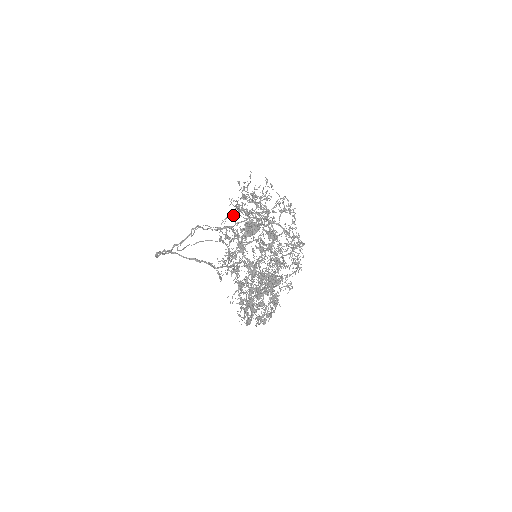
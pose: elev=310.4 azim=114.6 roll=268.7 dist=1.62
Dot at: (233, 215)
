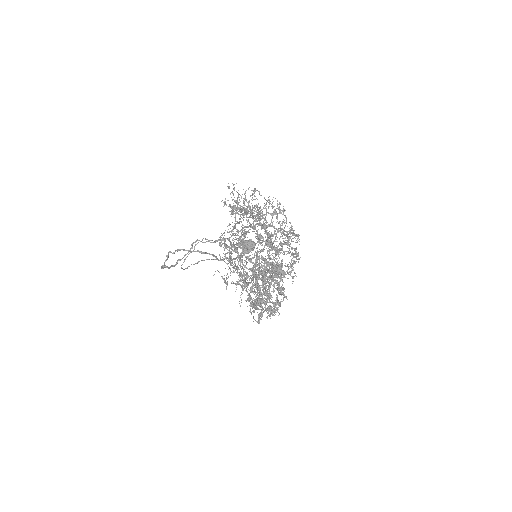
Dot at: (228, 225)
